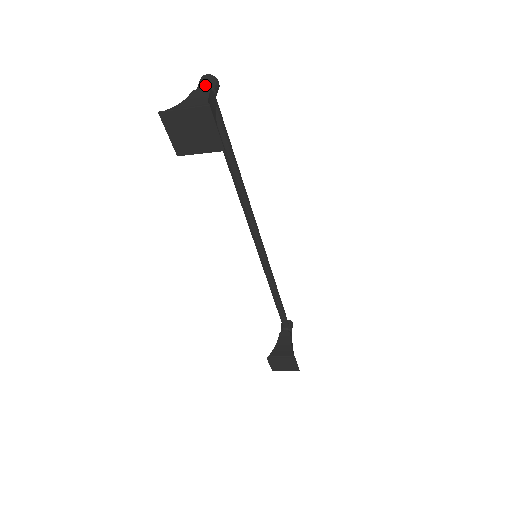
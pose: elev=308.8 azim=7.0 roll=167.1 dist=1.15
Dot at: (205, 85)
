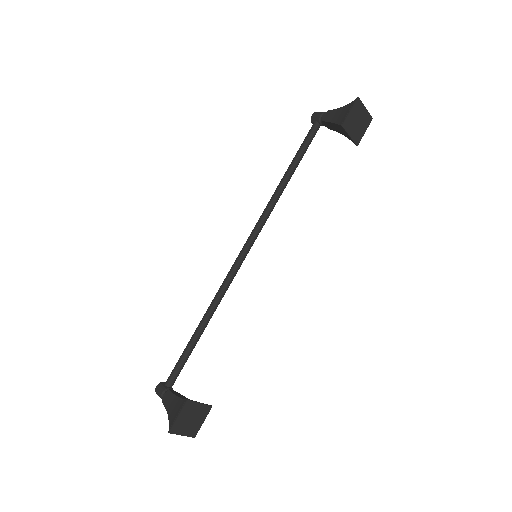
Dot at: occluded
